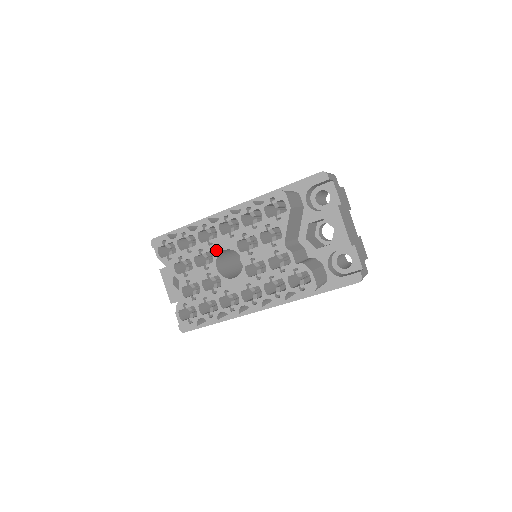
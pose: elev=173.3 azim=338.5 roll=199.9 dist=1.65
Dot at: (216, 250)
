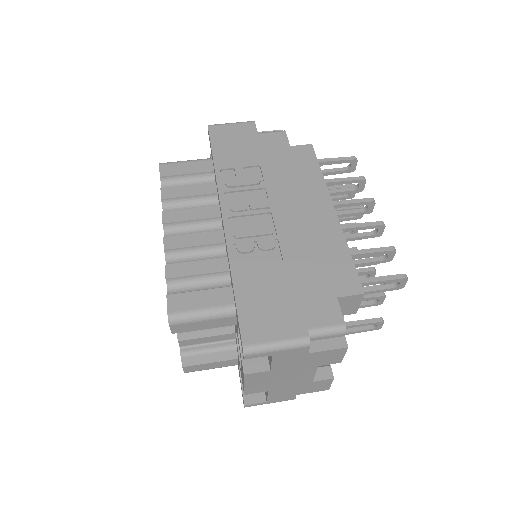
Dot at: occluded
